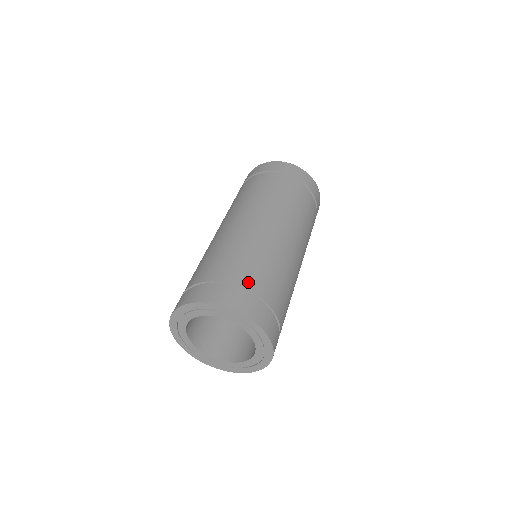
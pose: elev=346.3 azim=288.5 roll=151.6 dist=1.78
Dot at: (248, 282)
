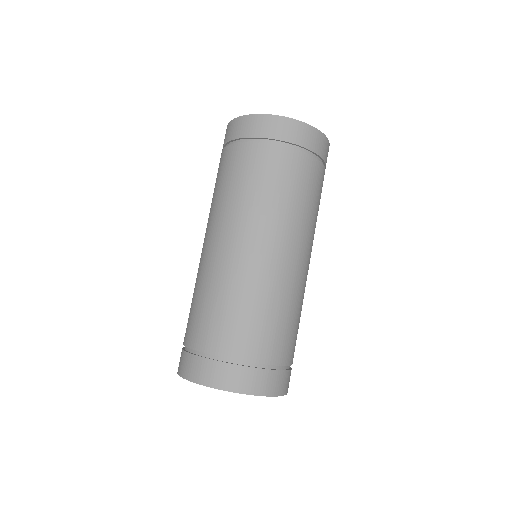
Dot at: (250, 351)
